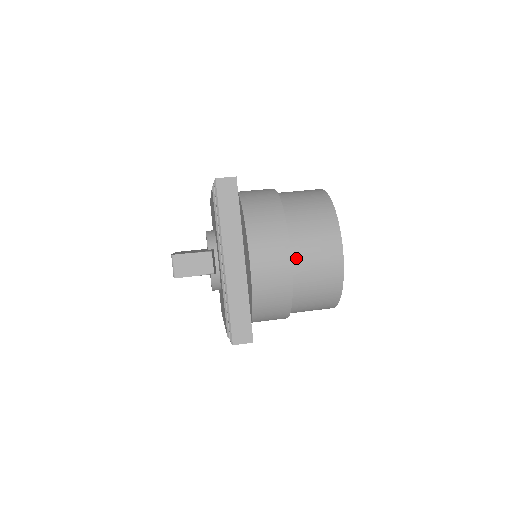
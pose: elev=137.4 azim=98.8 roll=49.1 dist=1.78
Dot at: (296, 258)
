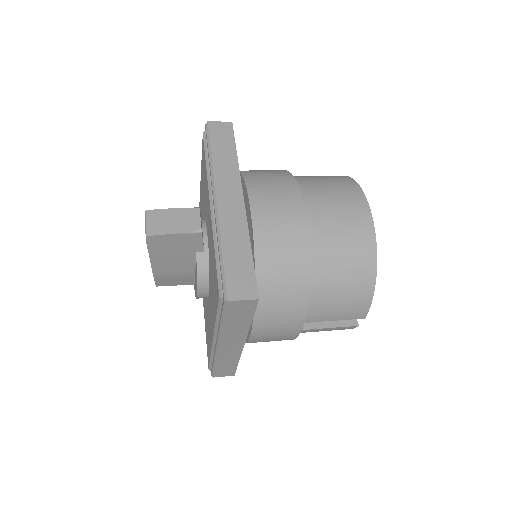
Dot at: (310, 211)
